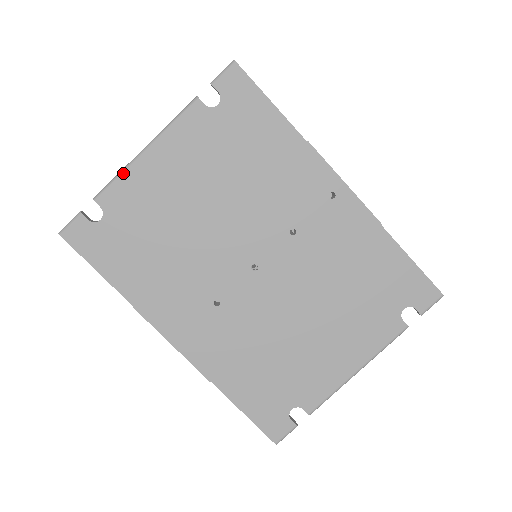
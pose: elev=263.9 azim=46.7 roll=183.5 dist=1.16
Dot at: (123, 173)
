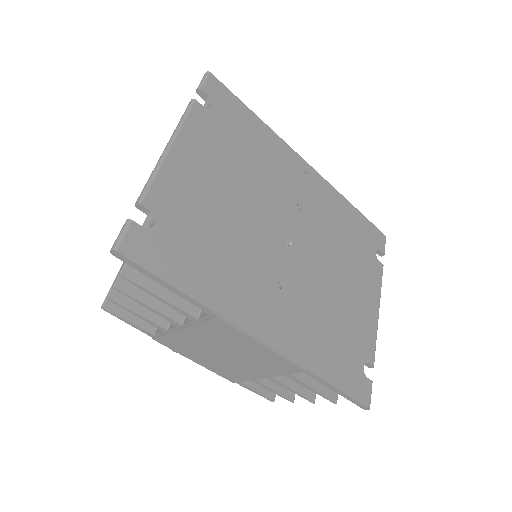
Dot at: (159, 171)
